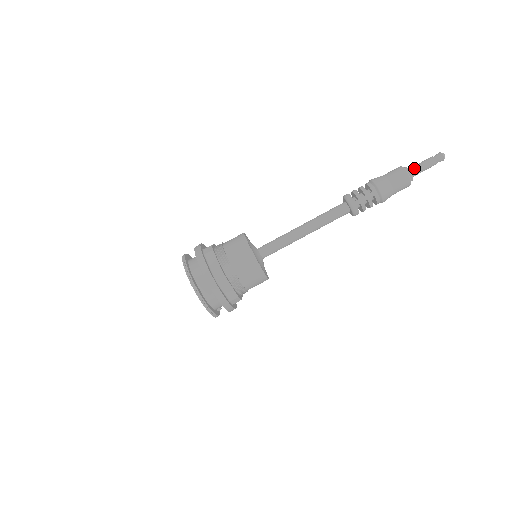
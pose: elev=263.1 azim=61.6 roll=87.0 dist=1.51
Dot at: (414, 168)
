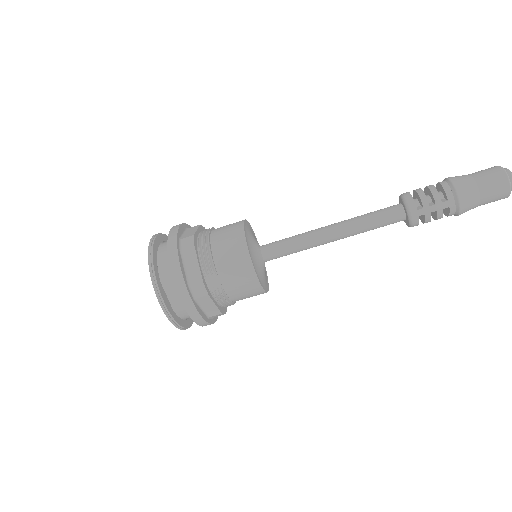
Dot at: out of frame
